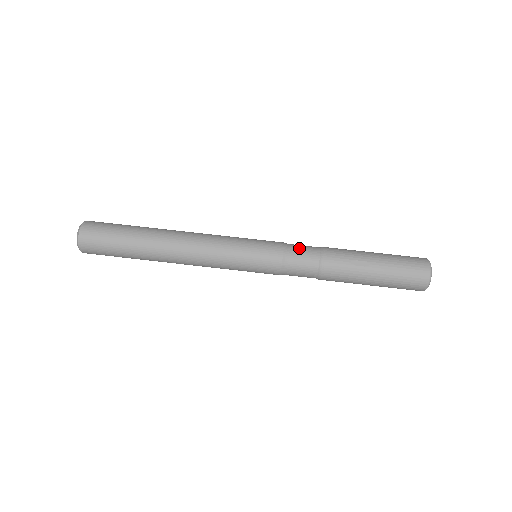
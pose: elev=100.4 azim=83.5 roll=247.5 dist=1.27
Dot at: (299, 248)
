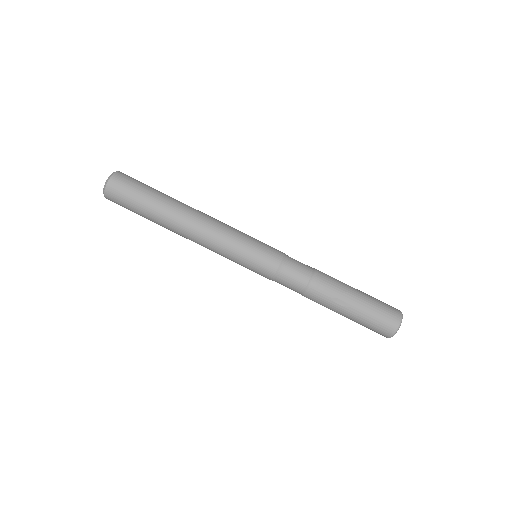
Dot at: (294, 268)
